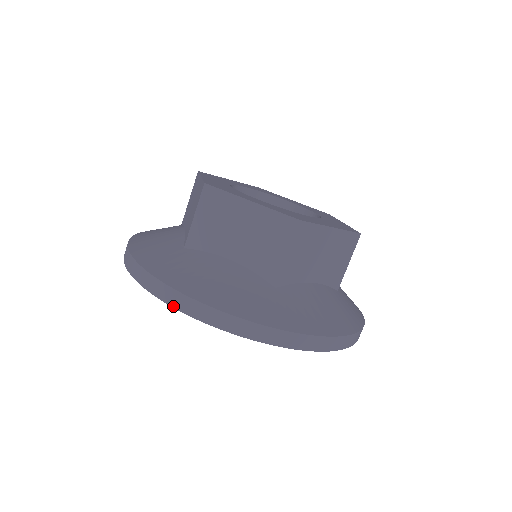
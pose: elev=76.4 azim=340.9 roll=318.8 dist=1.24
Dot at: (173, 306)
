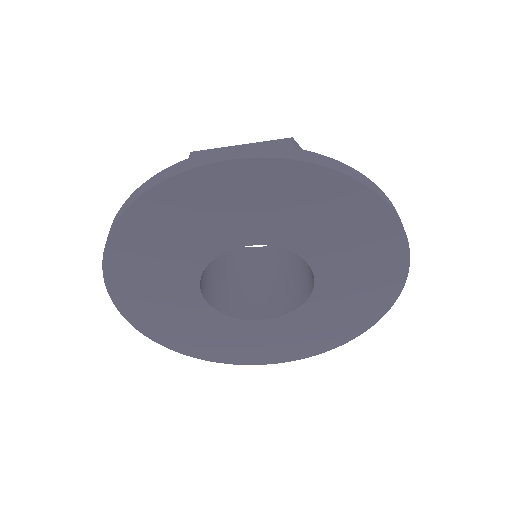
Dot at: (102, 265)
